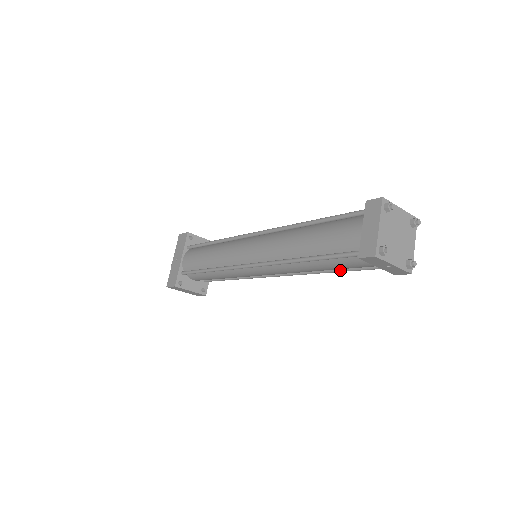
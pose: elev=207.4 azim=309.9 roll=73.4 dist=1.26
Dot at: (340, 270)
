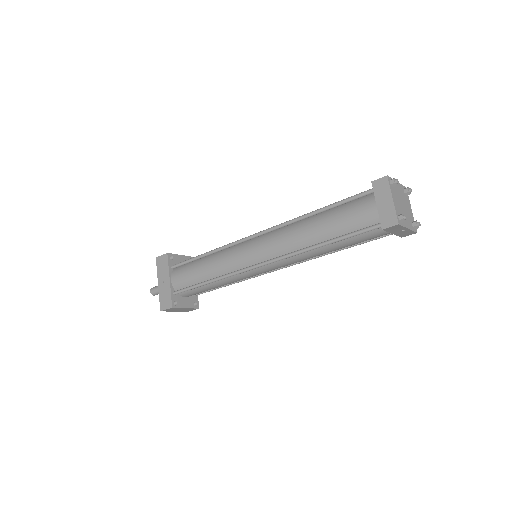
Dot at: (349, 246)
